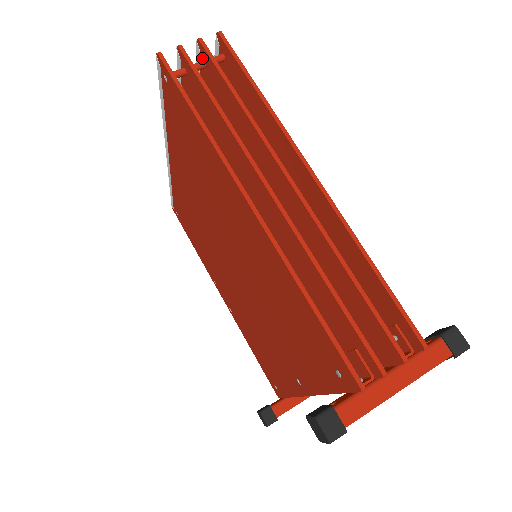
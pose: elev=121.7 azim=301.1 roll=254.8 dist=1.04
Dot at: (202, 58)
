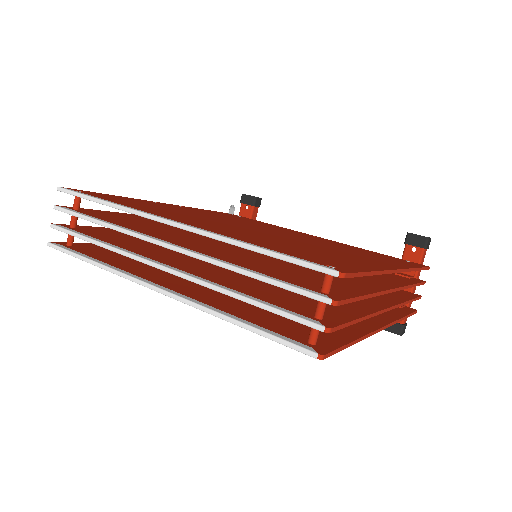
Dot at: occluded
